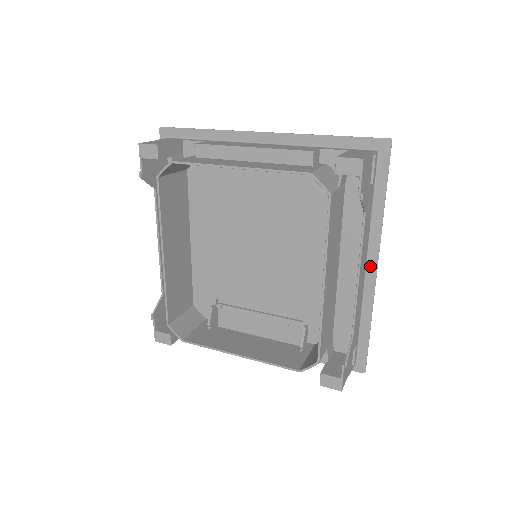
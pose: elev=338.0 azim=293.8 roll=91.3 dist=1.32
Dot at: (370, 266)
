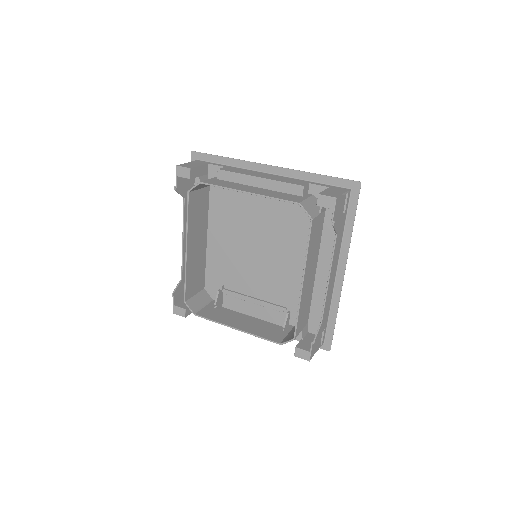
Dot at: (339, 272)
